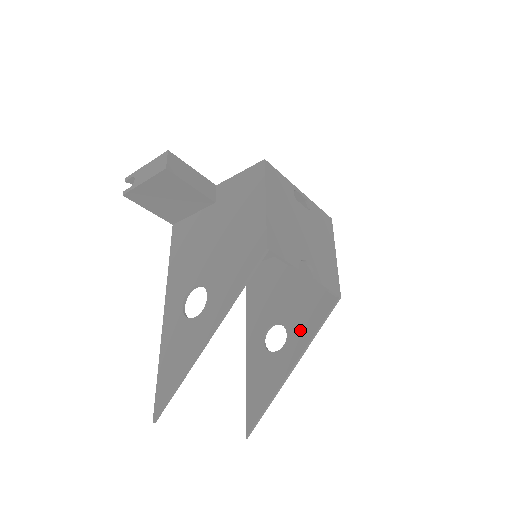
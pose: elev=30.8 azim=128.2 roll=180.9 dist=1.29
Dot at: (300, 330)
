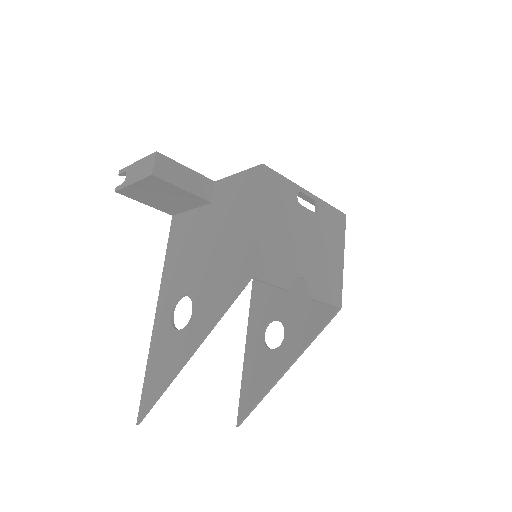
Dot at: (297, 334)
